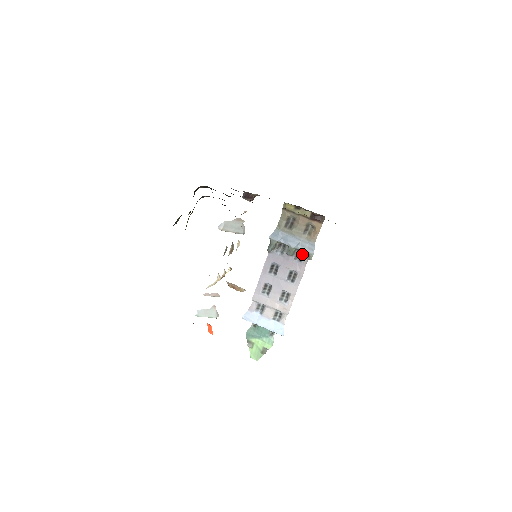
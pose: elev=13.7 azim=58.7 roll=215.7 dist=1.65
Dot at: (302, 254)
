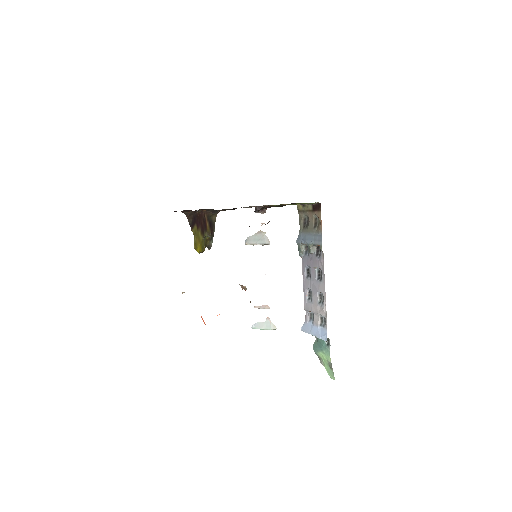
Dot at: (320, 249)
